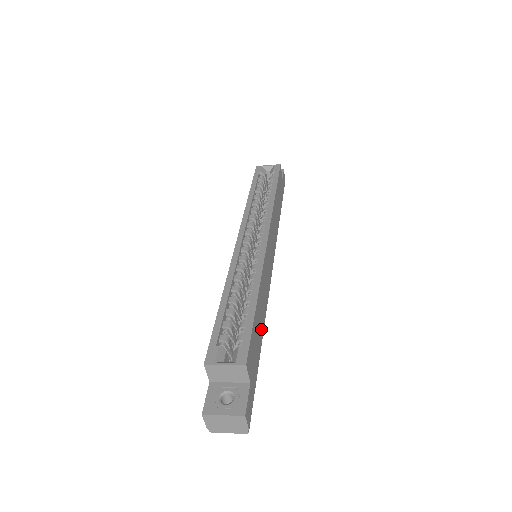
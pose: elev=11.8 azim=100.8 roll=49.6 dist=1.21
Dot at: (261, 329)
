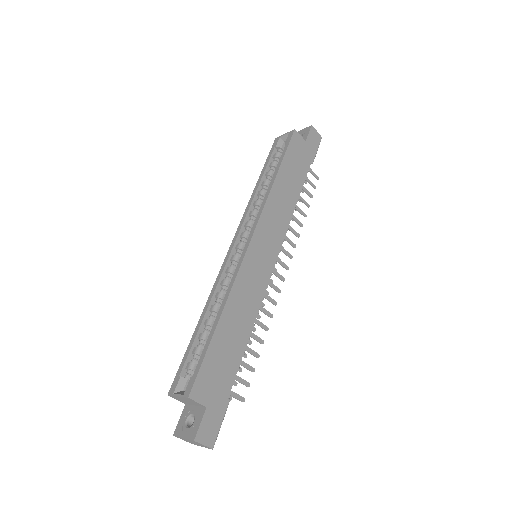
Dot at: (238, 344)
